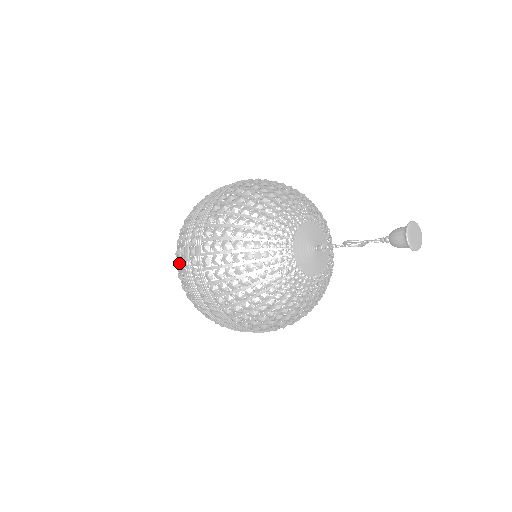
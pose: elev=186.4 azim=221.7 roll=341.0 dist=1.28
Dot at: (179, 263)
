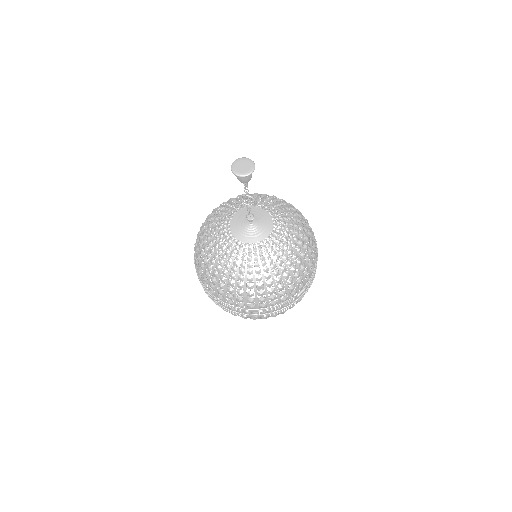
Dot at: occluded
